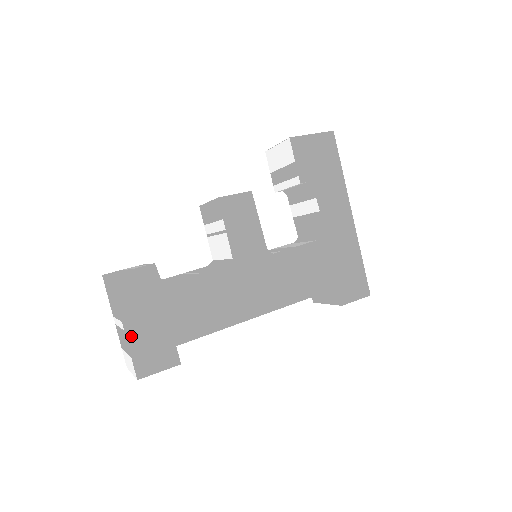
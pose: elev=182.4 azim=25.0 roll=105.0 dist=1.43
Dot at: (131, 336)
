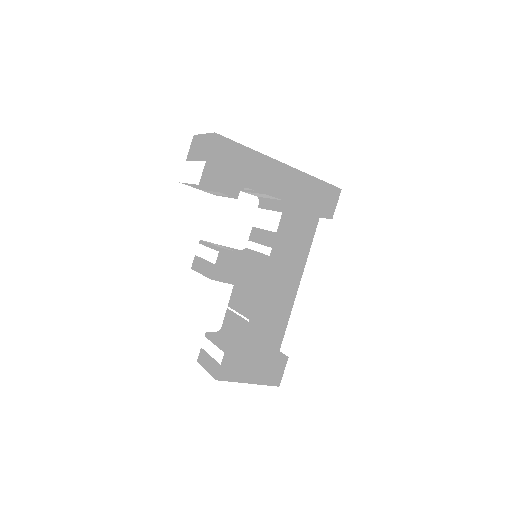
Dot at: (256, 381)
